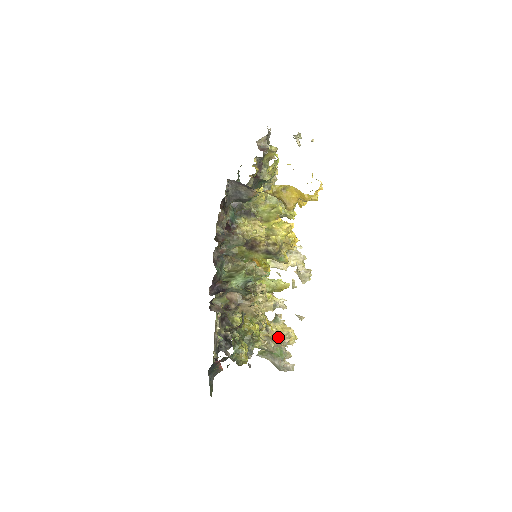
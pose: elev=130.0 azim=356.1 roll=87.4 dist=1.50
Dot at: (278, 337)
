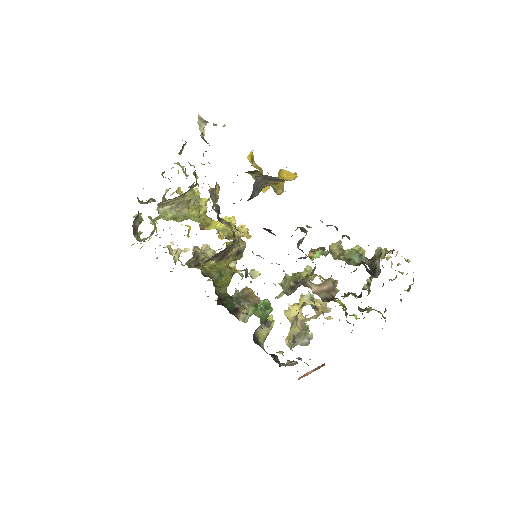
Dot at: (324, 309)
